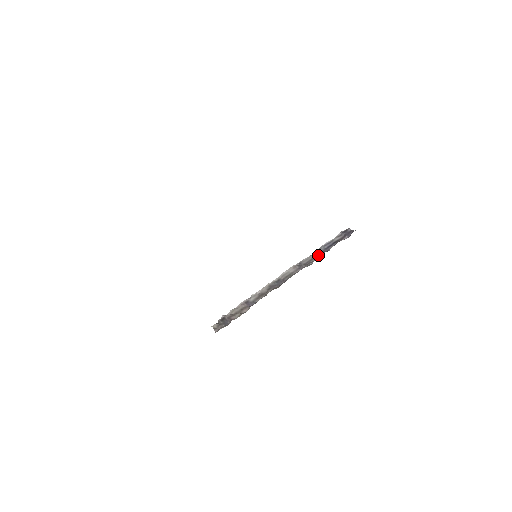
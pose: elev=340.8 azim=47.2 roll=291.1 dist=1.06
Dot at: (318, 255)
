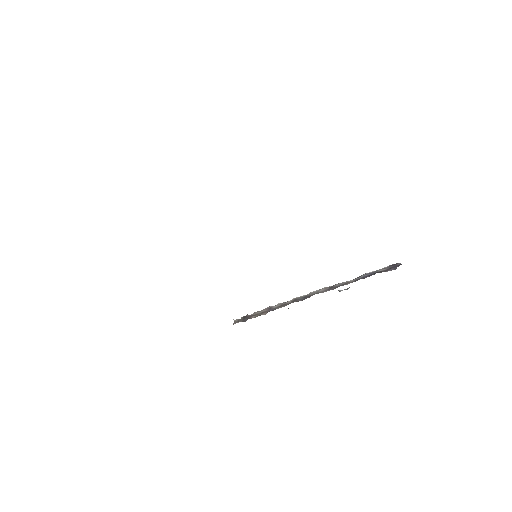
Dot at: (353, 281)
